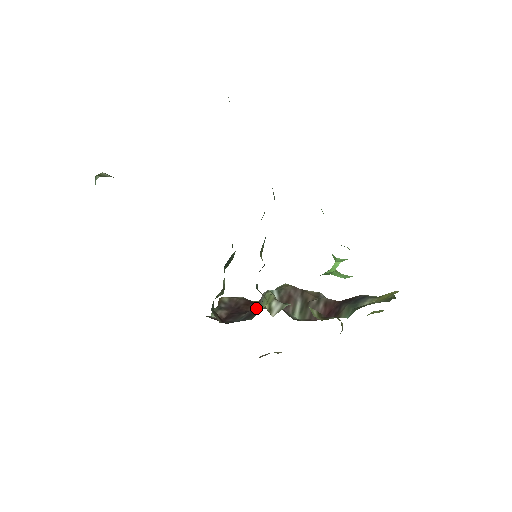
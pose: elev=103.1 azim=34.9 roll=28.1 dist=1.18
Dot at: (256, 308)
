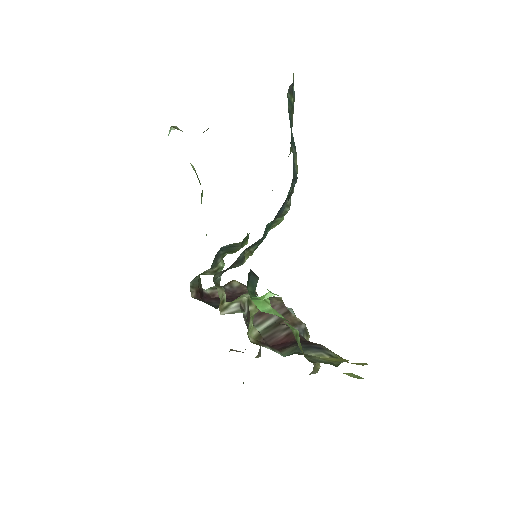
Dot at: occluded
